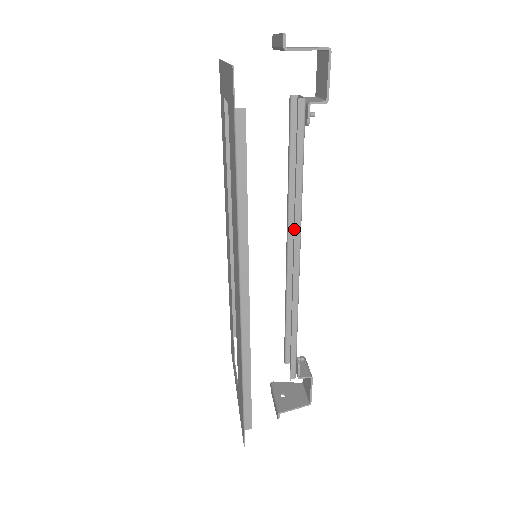
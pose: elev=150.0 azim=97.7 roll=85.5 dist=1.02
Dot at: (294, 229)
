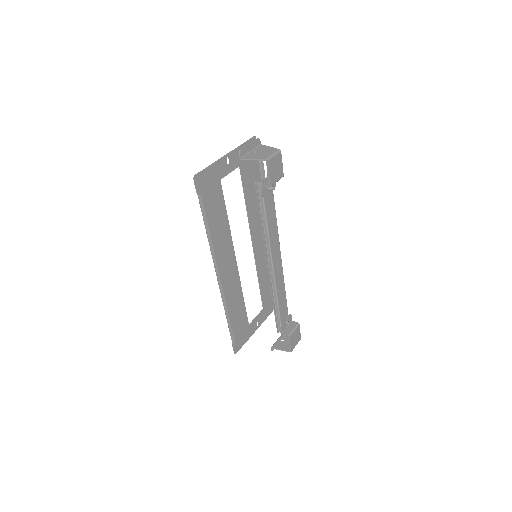
Dot at: (265, 249)
